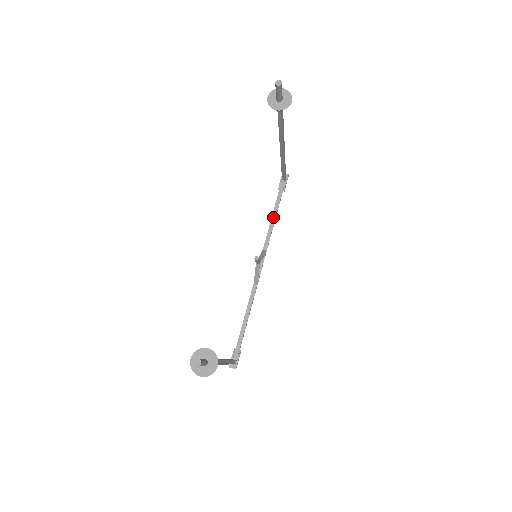
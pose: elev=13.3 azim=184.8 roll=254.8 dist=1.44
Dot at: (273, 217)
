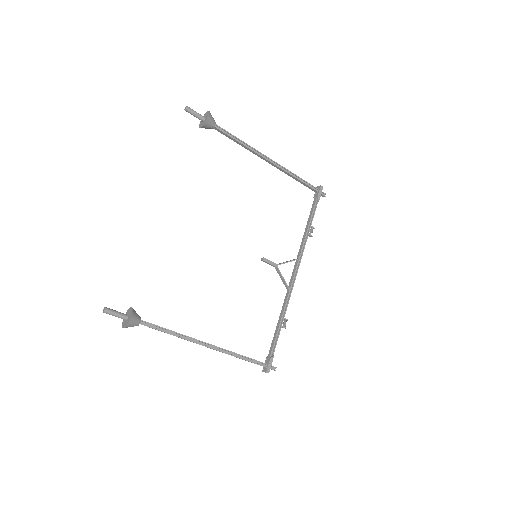
Dot at: (306, 227)
